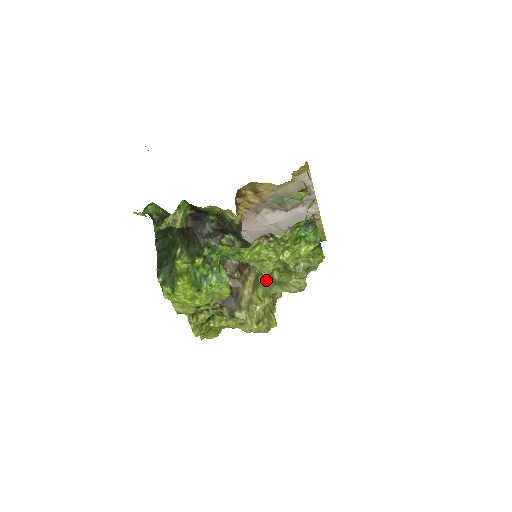
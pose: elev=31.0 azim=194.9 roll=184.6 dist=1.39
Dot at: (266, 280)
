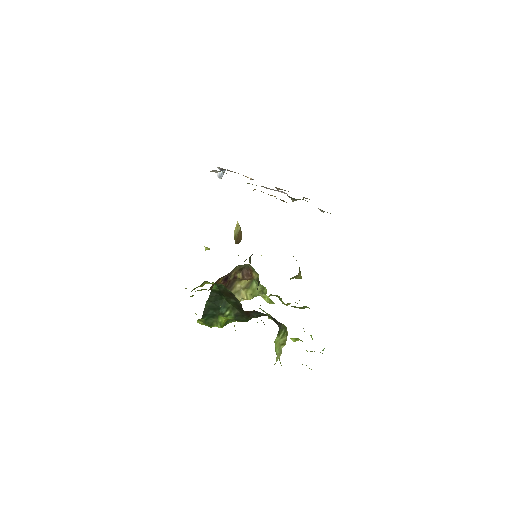
Dot at: (259, 290)
